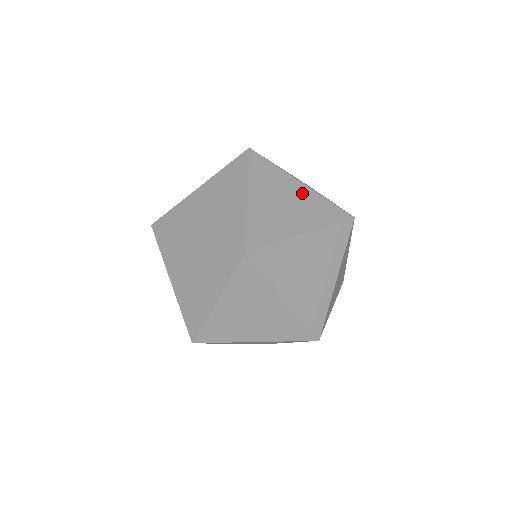
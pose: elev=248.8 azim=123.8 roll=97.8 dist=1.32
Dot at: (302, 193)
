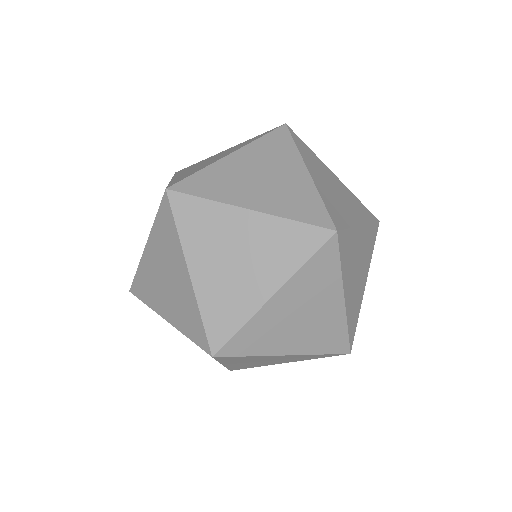
Dot at: (254, 229)
